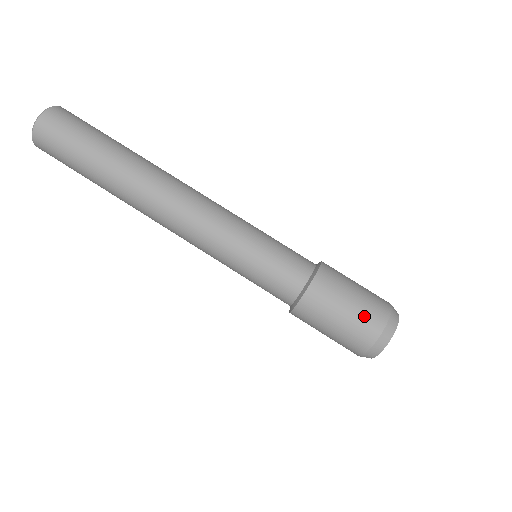
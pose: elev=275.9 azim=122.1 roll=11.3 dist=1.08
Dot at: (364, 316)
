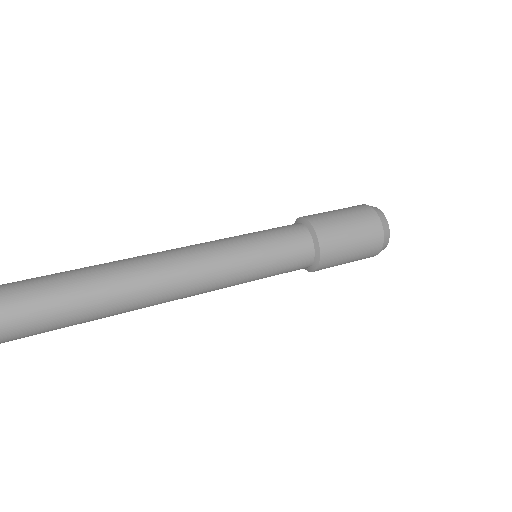
Dot at: occluded
